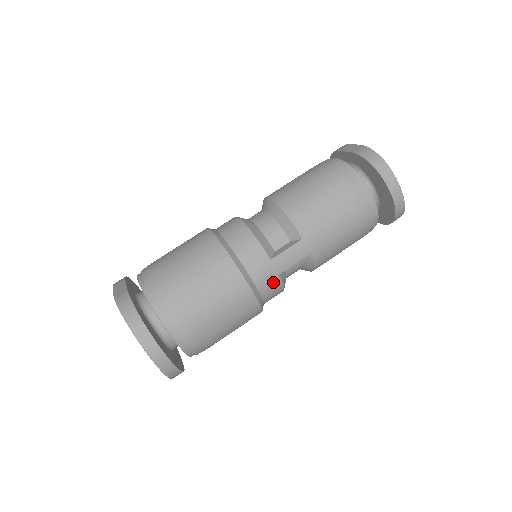
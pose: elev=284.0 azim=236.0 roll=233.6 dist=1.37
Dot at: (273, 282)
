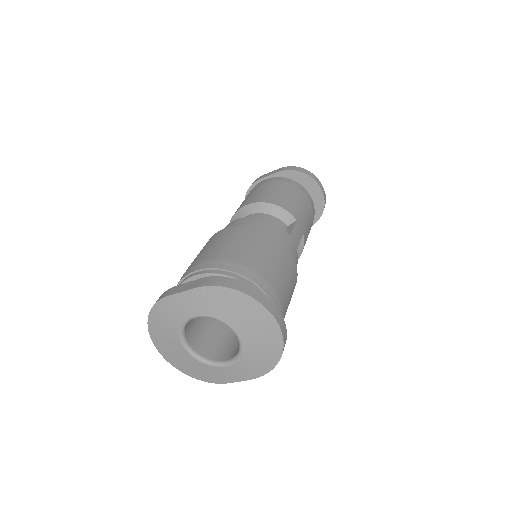
Dot at: (296, 257)
